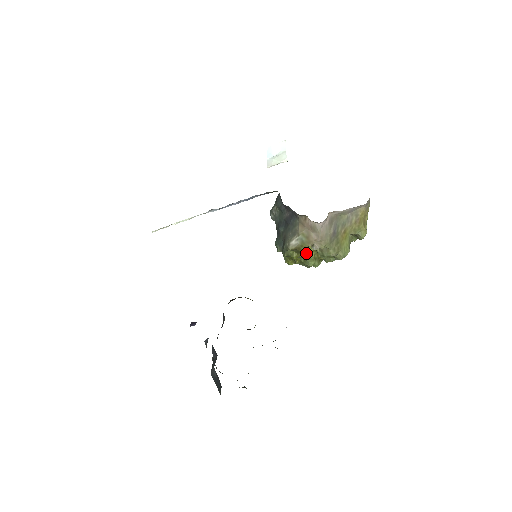
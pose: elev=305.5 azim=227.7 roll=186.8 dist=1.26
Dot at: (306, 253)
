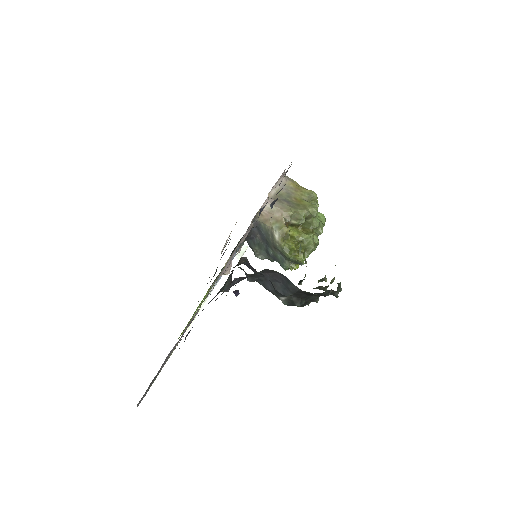
Dot at: (295, 235)
